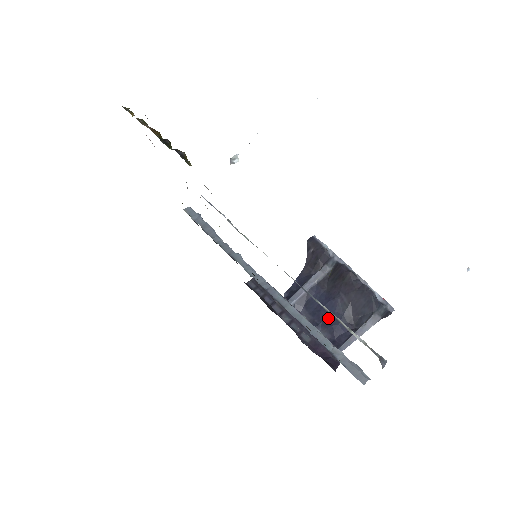
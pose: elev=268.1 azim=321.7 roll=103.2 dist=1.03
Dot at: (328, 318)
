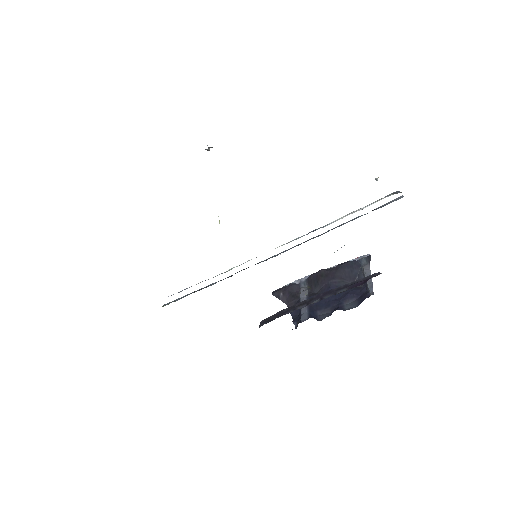
Dot at: (340, 296)
